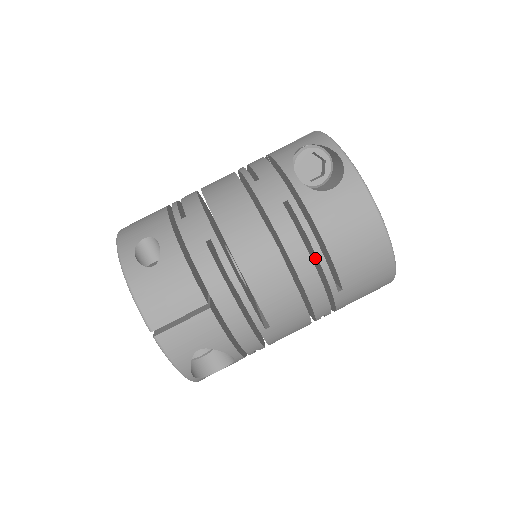
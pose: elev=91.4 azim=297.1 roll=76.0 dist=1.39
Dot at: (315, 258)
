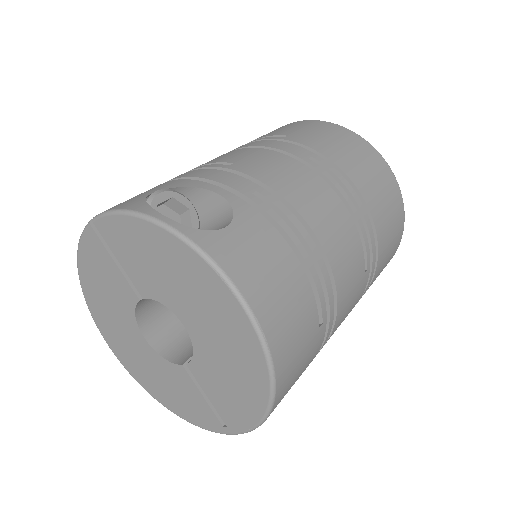
Dot at: occluded
